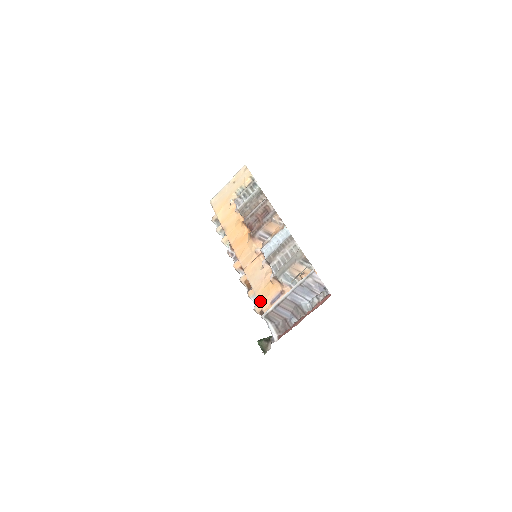
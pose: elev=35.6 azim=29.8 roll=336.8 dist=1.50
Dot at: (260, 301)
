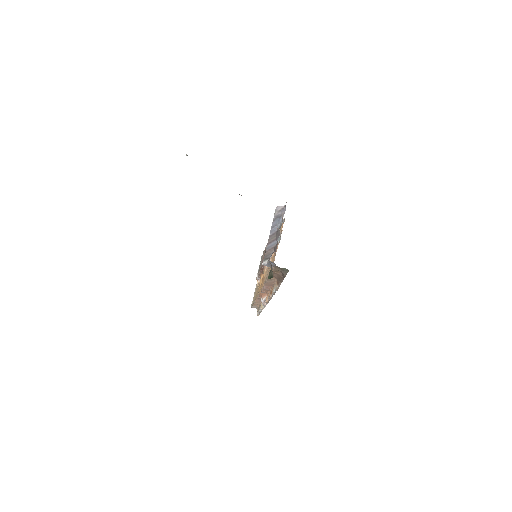
Dot at: occluded
